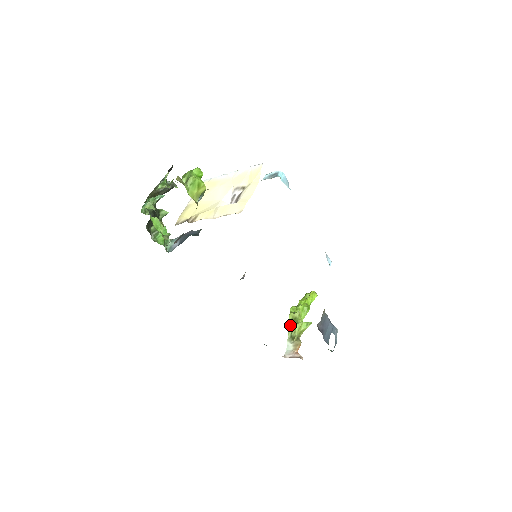
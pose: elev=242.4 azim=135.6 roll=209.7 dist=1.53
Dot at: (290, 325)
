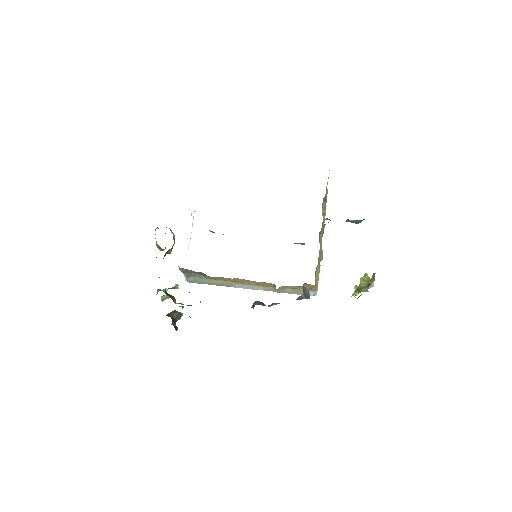
Dot at: (360, 291)
